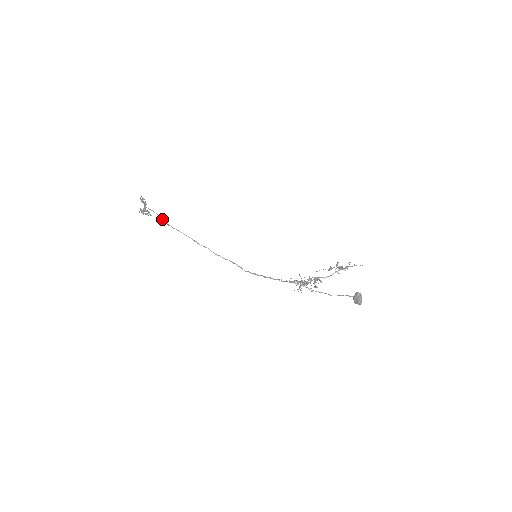
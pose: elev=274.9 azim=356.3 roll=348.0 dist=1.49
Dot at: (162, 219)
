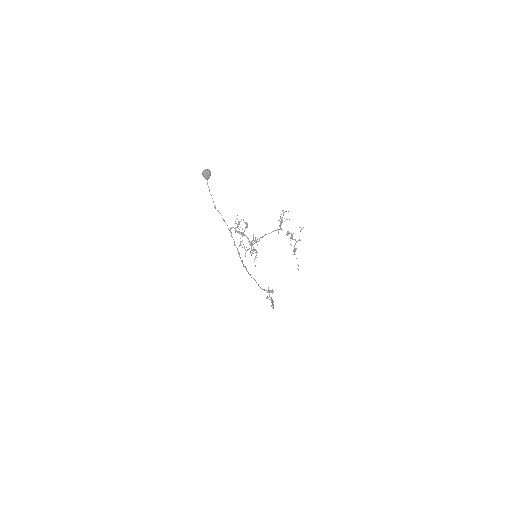
Dot at: (264, 290)
